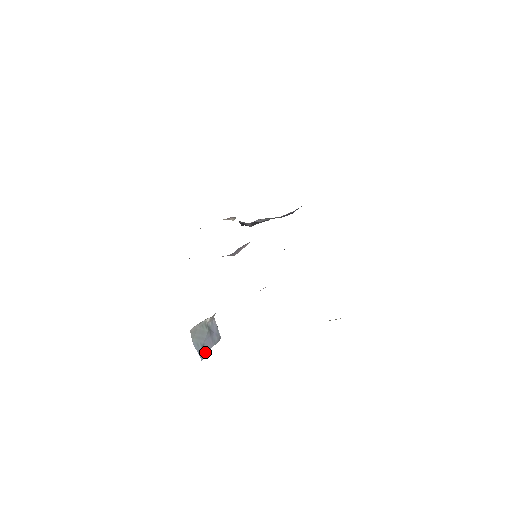
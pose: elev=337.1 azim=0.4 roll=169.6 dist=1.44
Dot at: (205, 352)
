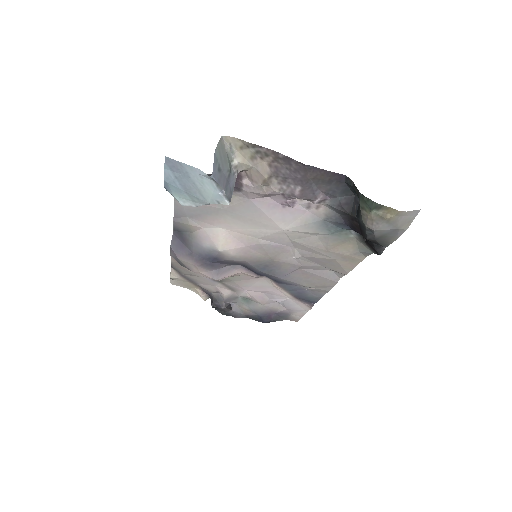
Dot at: (217, 177)
